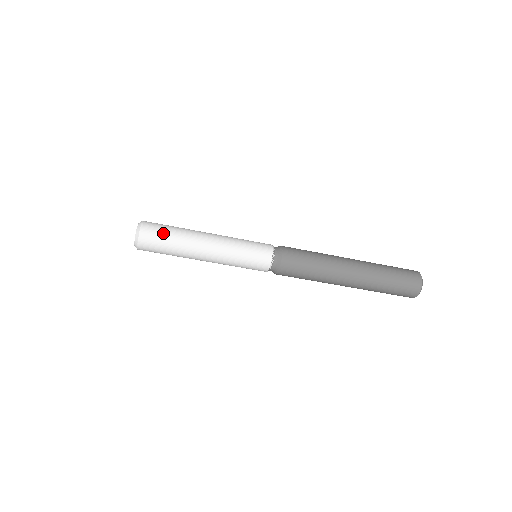
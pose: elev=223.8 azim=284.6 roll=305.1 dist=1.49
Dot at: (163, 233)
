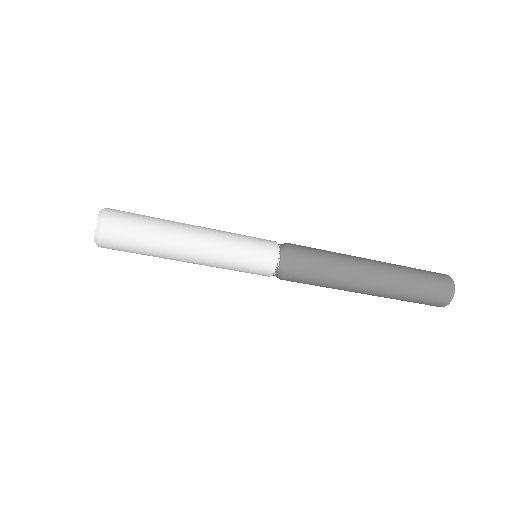
Dot at: (133, 234)
